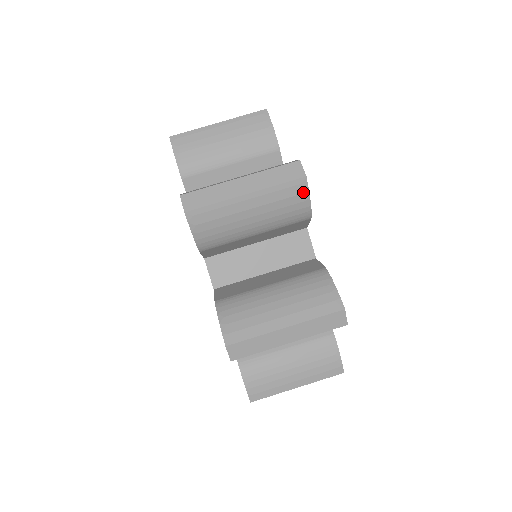
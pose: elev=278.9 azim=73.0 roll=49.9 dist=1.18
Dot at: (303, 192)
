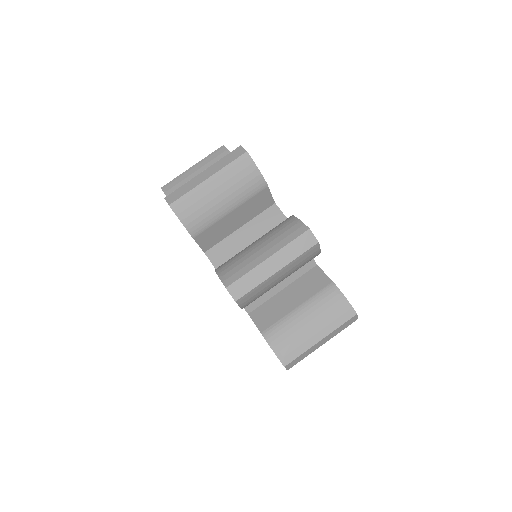
Dot at: (316, 250)
